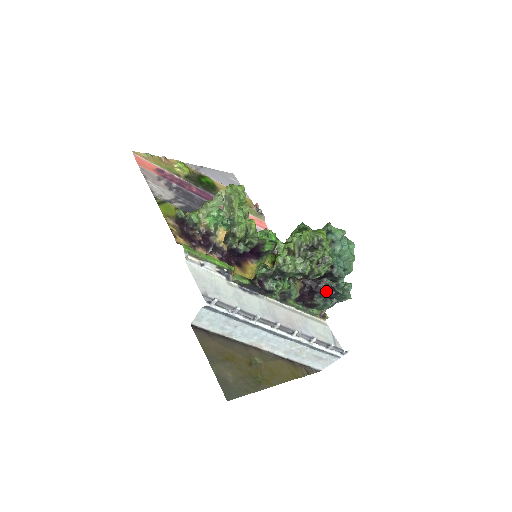
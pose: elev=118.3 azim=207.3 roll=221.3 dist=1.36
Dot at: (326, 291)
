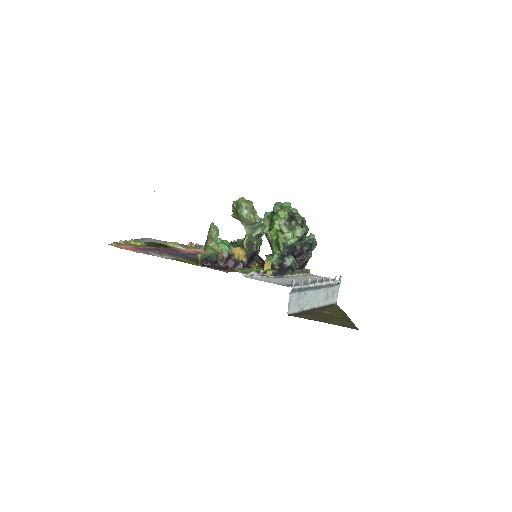
Dot at: (306, 248)
